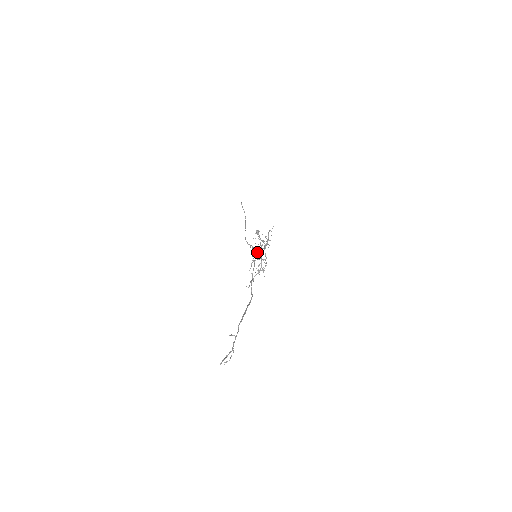
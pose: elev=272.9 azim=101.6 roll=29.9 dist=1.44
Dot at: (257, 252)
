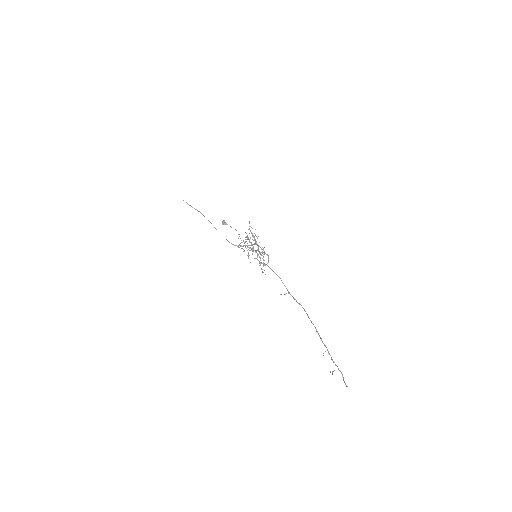
Dot at: (247, 247)
